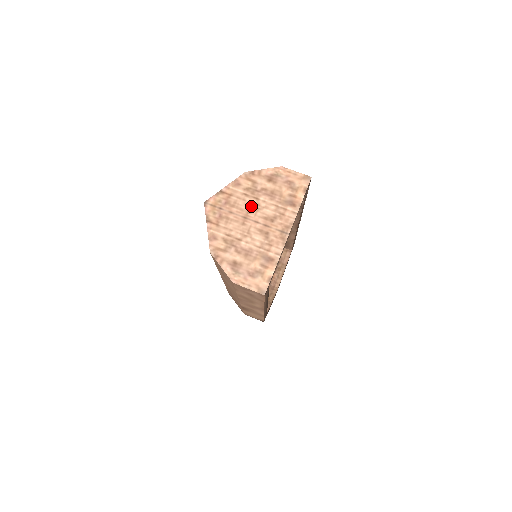
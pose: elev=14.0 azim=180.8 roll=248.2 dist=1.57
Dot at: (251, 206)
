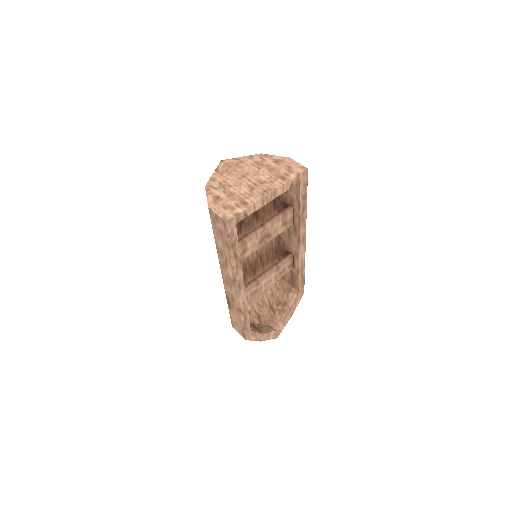
Dot at: (252, 171)
